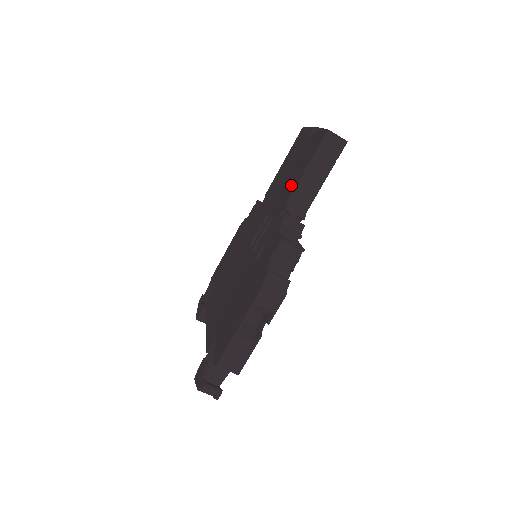
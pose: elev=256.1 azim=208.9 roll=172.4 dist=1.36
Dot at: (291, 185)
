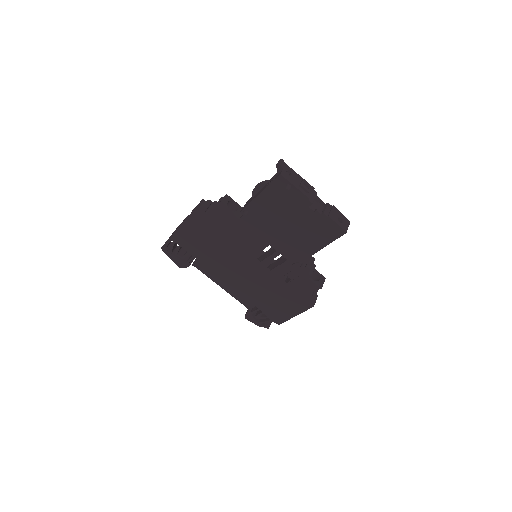
Dot at: (304, 247)
